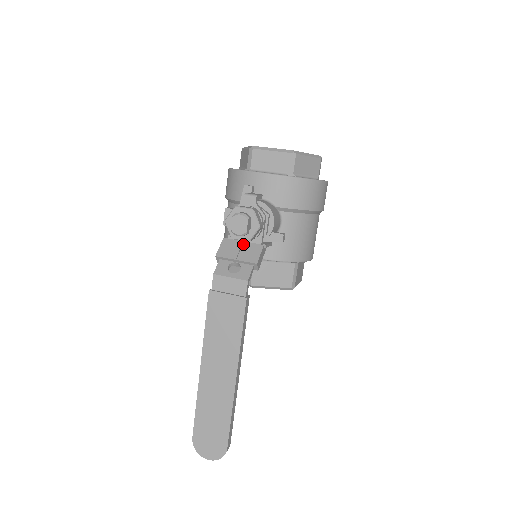
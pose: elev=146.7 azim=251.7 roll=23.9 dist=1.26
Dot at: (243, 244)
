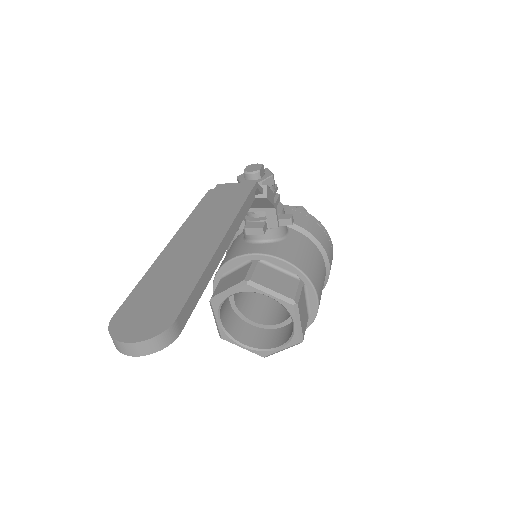
Dot at: occluded
